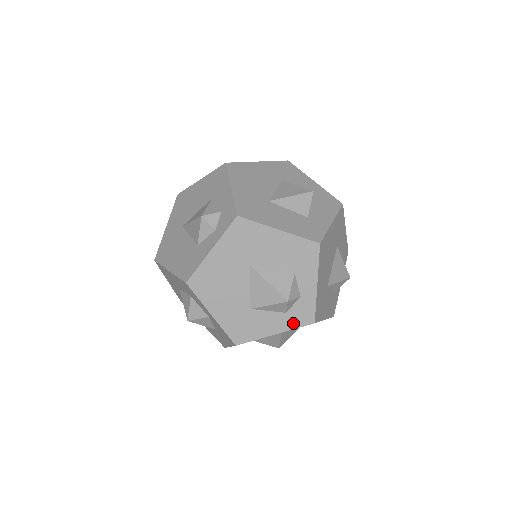
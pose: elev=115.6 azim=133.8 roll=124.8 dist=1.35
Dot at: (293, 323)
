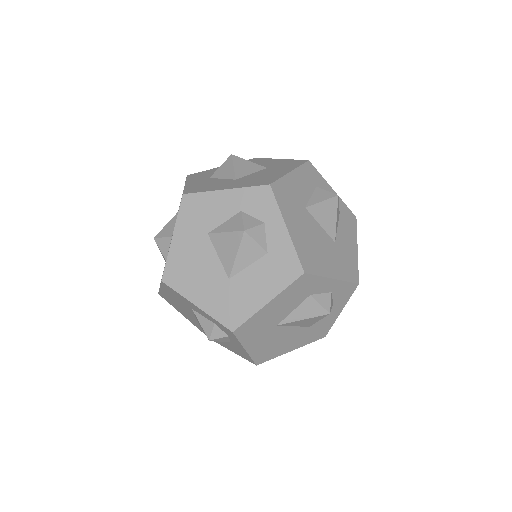
Dot at: (345, 299)
